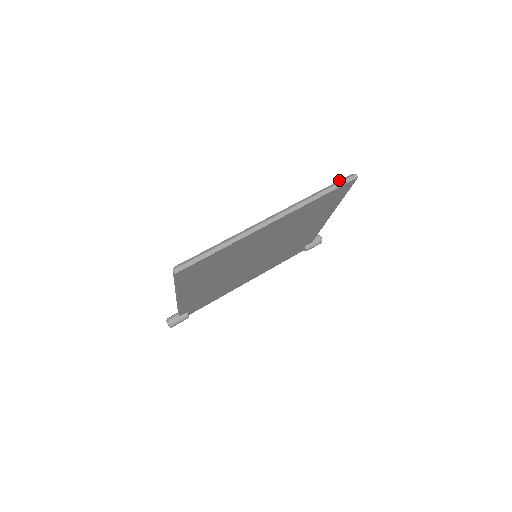
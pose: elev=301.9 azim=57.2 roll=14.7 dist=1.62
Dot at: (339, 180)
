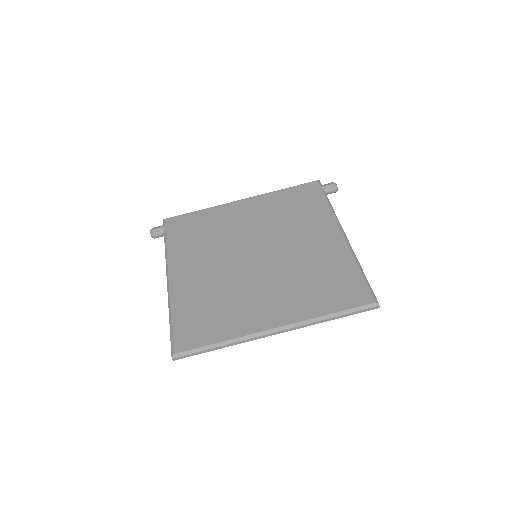
Dot at: (360, 306)
